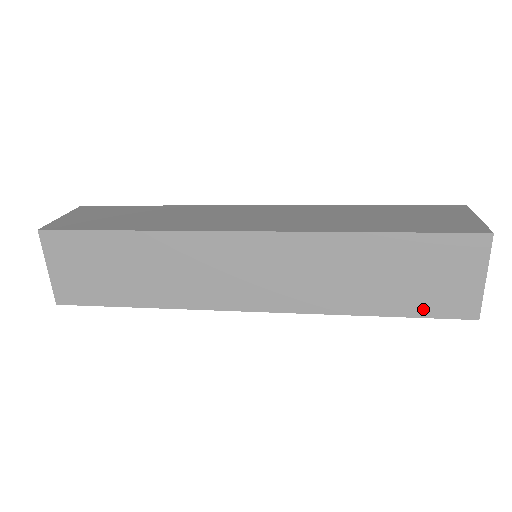
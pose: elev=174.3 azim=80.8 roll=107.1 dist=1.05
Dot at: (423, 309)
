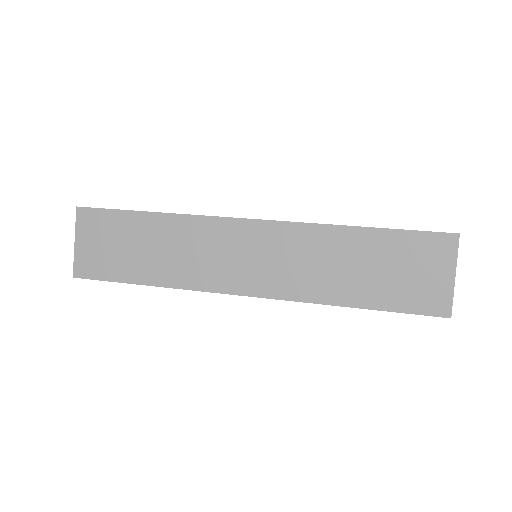
Dot at: (400, 303)
